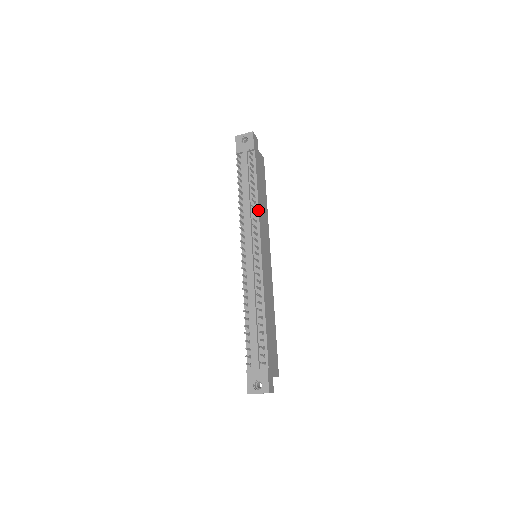
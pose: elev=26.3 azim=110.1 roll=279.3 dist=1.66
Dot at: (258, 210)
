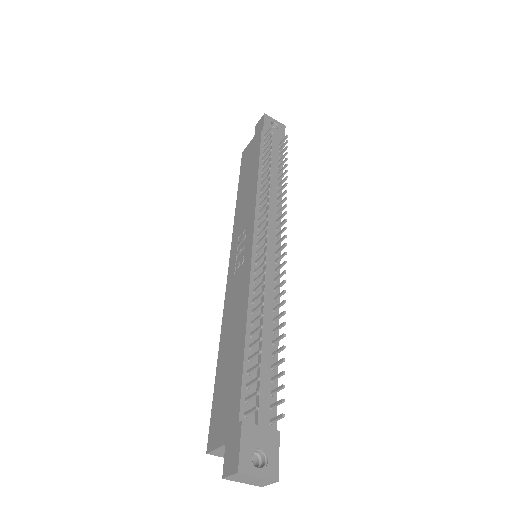
Dot at: occluded
